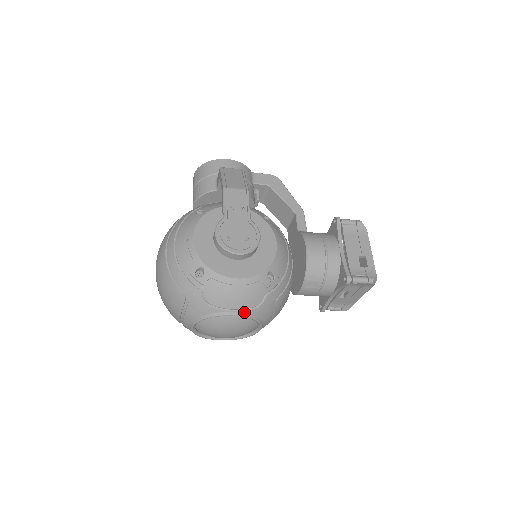
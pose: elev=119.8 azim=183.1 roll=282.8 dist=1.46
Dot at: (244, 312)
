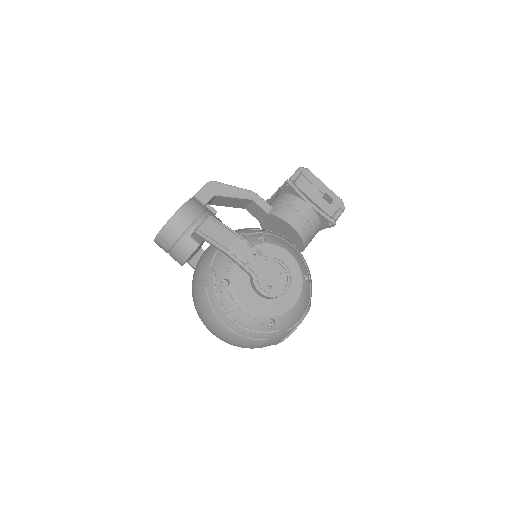
Dot at: (306, 311)
